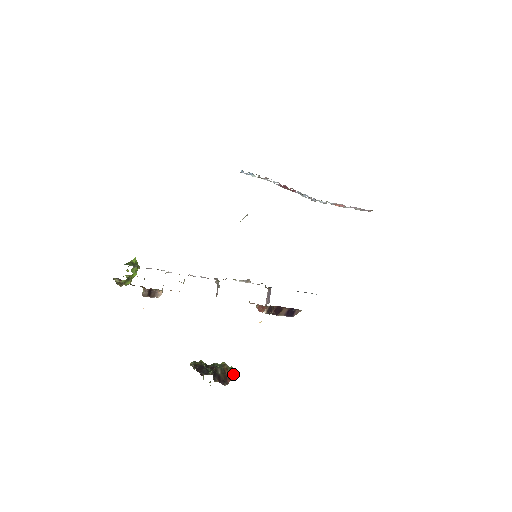
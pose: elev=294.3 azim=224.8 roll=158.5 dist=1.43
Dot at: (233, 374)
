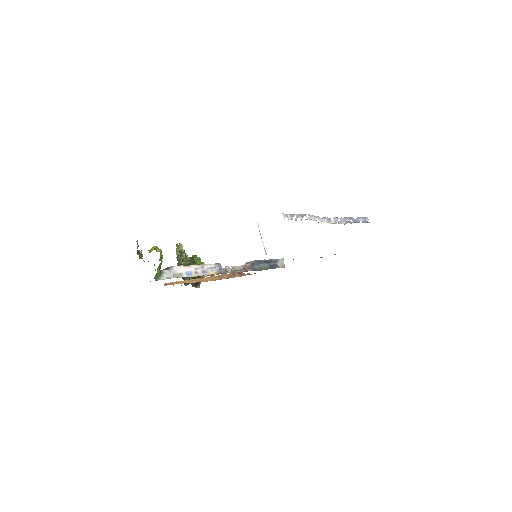
Dot at: occluded
